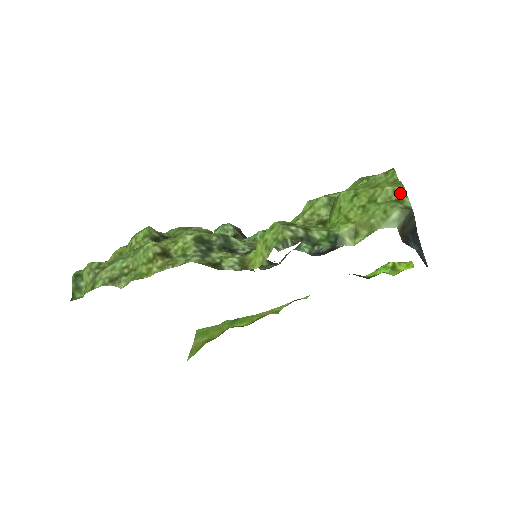
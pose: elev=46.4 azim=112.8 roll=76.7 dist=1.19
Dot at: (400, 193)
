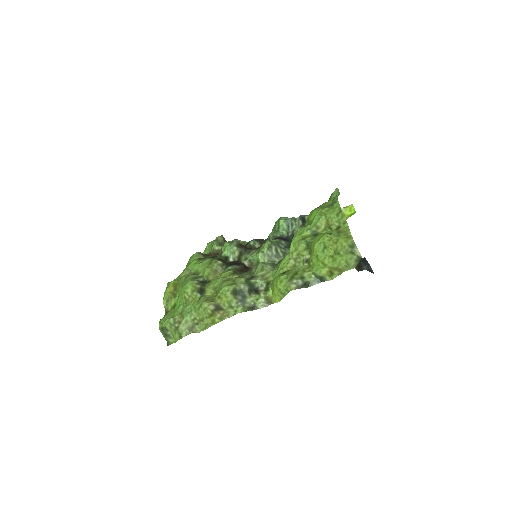
Dot at: (352, 246)
